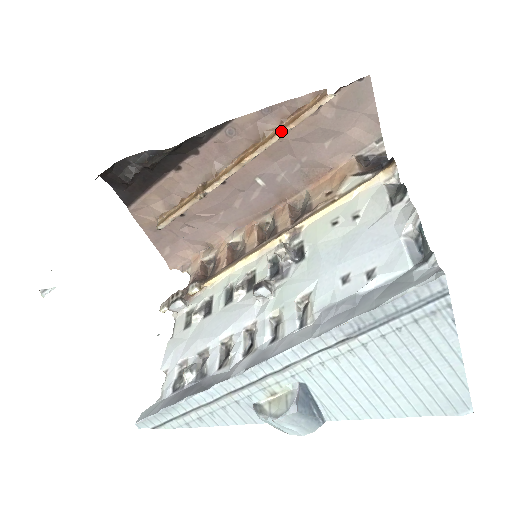
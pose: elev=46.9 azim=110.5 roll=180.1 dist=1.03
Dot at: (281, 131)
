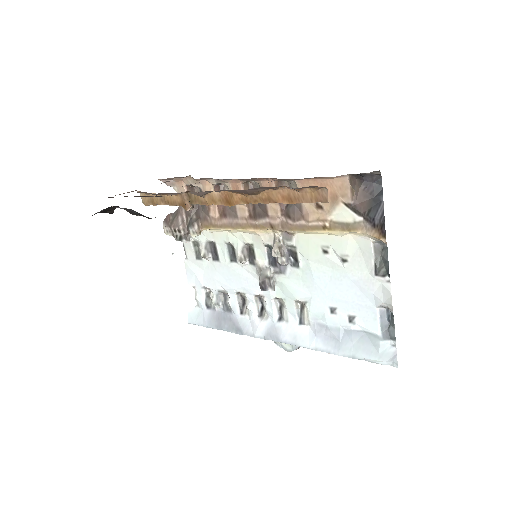
Dot at: occluded
